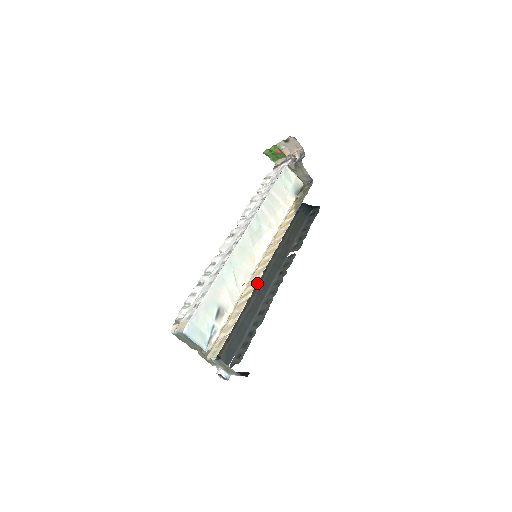
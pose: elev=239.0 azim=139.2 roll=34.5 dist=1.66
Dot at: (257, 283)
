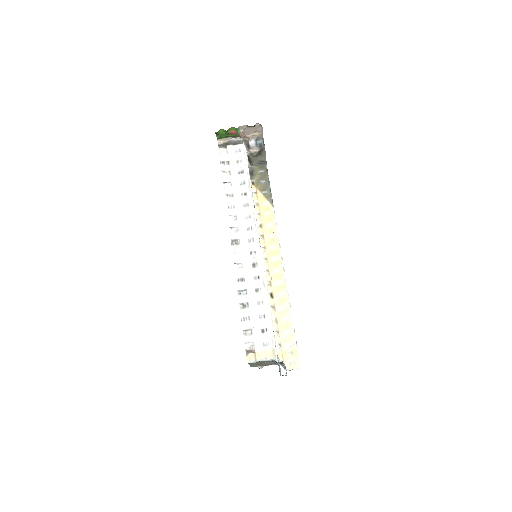
Dot at: occluded
